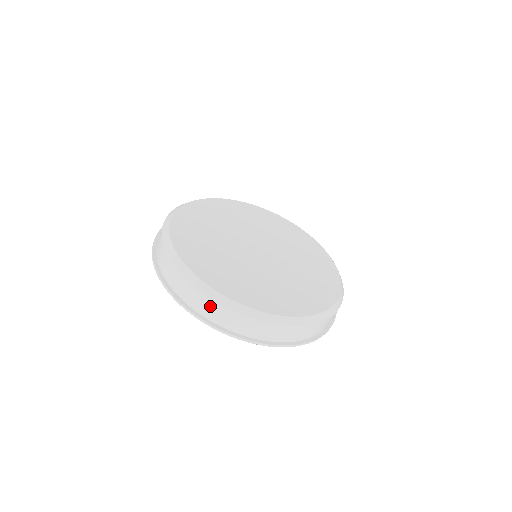
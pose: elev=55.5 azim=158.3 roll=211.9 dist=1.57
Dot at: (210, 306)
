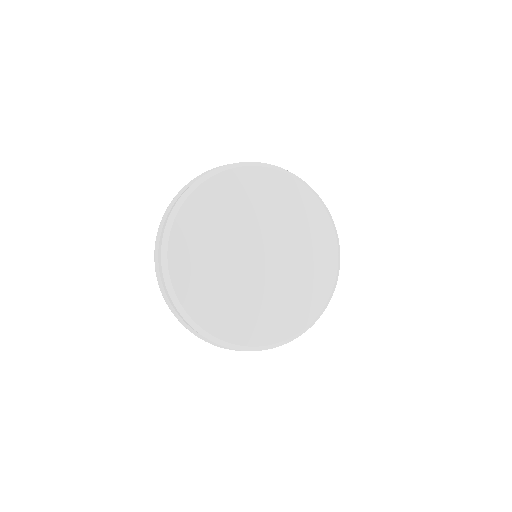
Dot at: occluded
